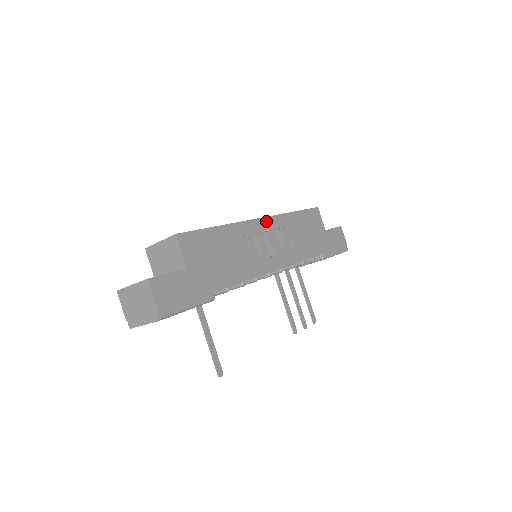
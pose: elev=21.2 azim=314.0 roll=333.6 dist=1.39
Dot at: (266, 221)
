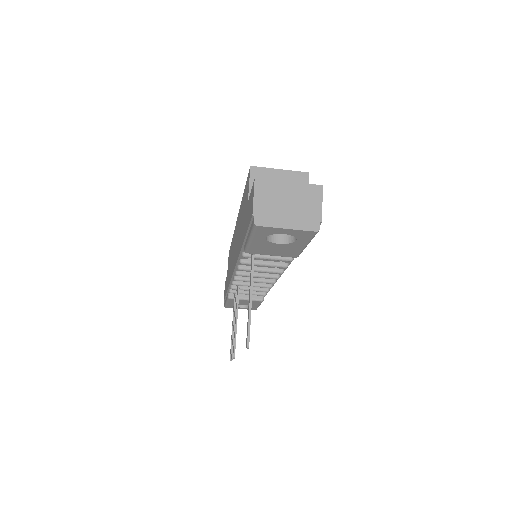
Dot at: occluded
